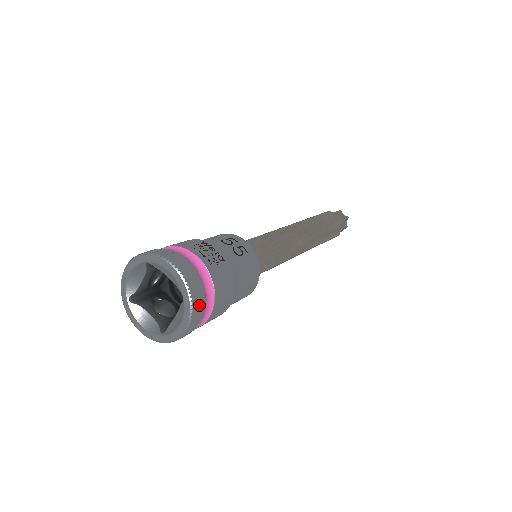
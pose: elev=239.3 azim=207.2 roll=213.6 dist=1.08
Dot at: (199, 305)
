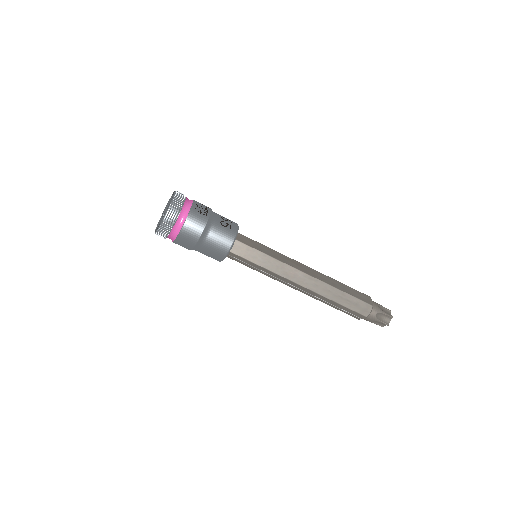
Dot at: (172, 217)
